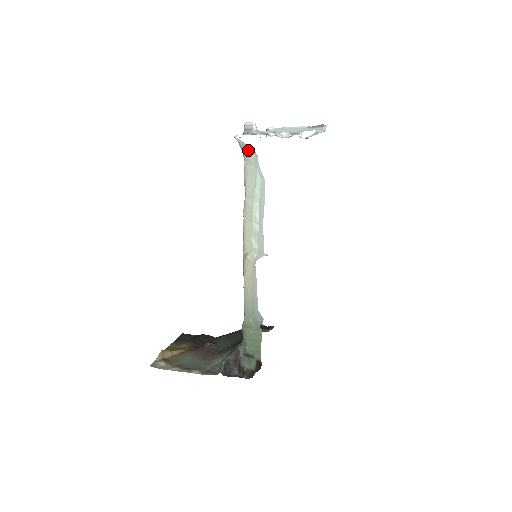
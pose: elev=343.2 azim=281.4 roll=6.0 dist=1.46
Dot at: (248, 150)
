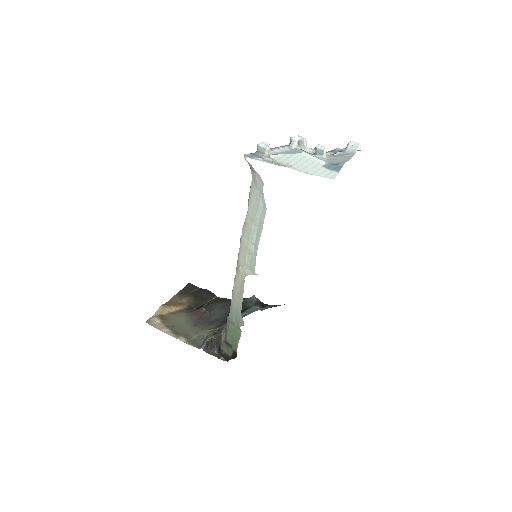
Dot at: (256, 174)
